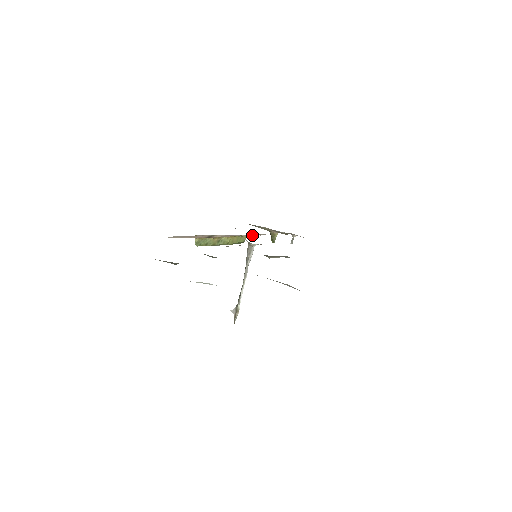
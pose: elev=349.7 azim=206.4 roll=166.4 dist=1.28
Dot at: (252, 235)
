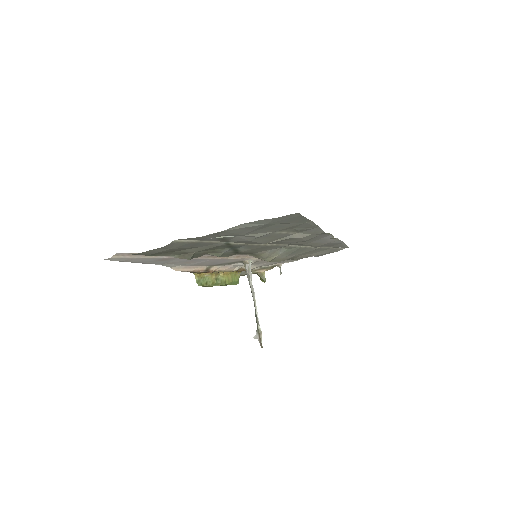
Dot at: (243, 269)
